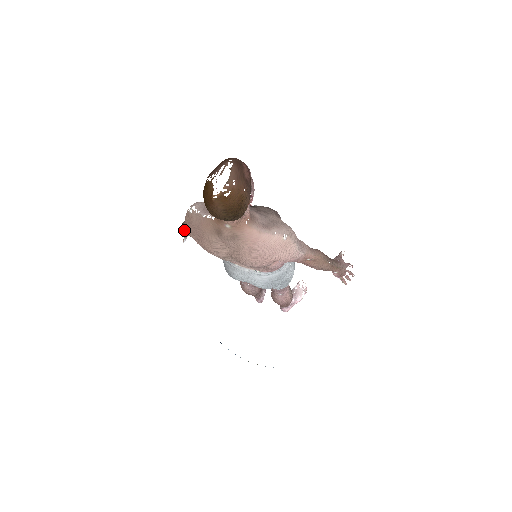
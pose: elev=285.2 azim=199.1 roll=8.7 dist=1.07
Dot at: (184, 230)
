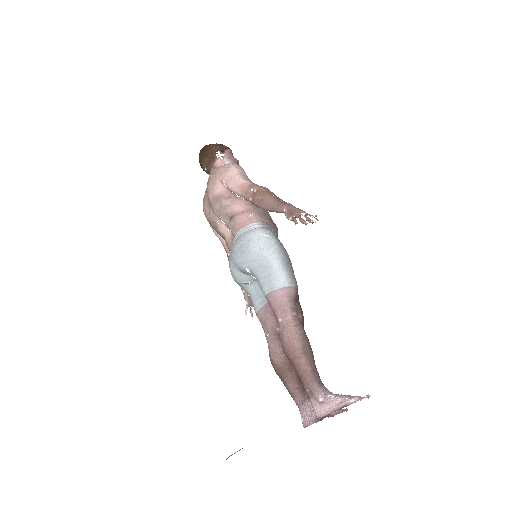
Dot at: occluded
